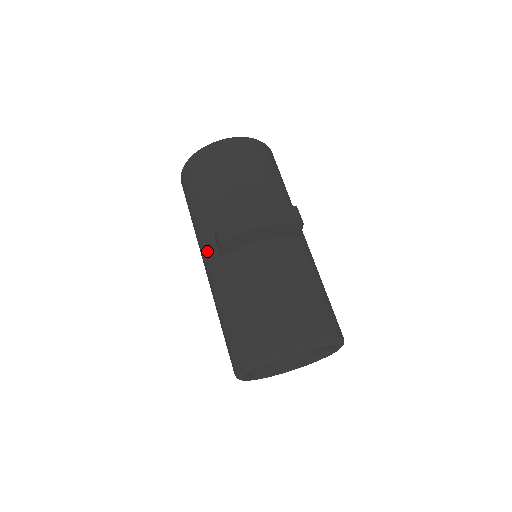
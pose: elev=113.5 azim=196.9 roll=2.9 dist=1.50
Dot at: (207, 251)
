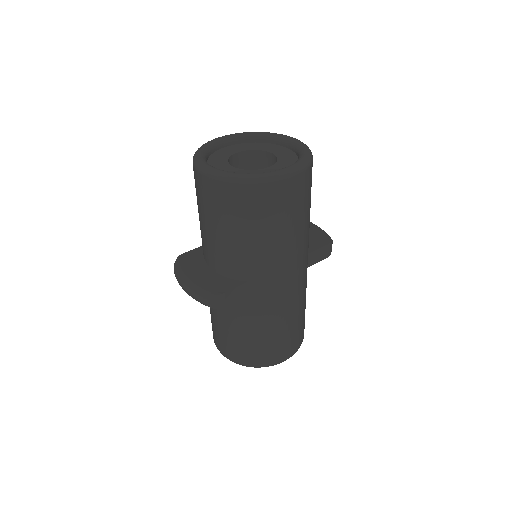
Dot at: occluded
